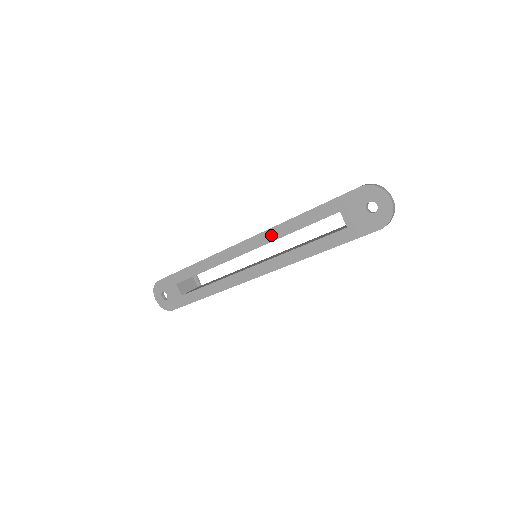
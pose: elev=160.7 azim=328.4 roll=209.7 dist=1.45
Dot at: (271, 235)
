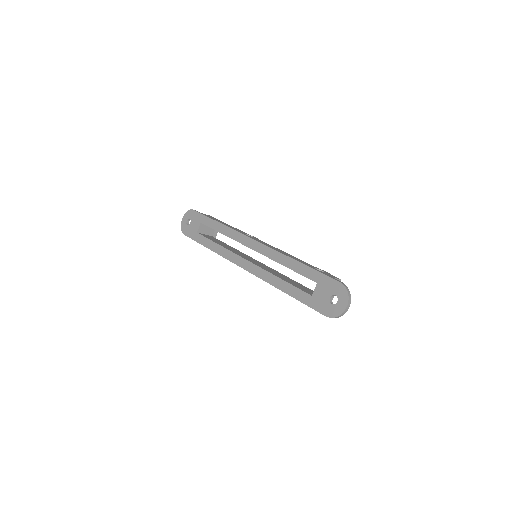
Dot at: (273, 254)
